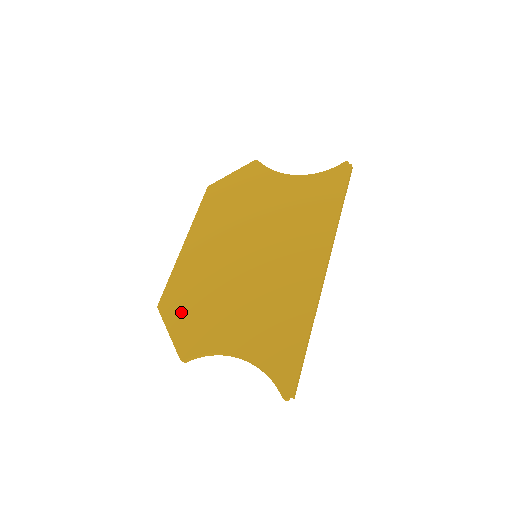
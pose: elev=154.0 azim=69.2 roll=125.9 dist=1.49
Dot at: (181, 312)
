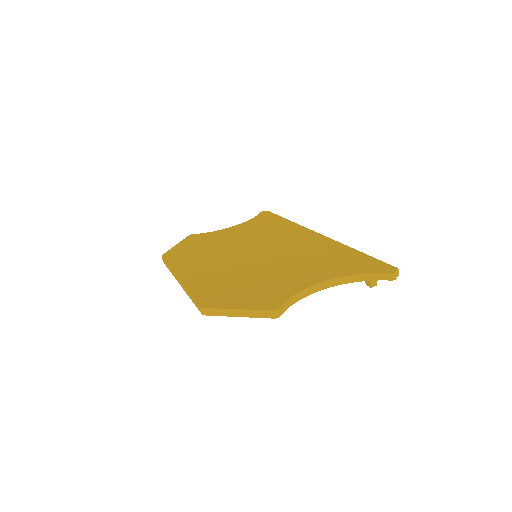
Dot at: (232, 296)
